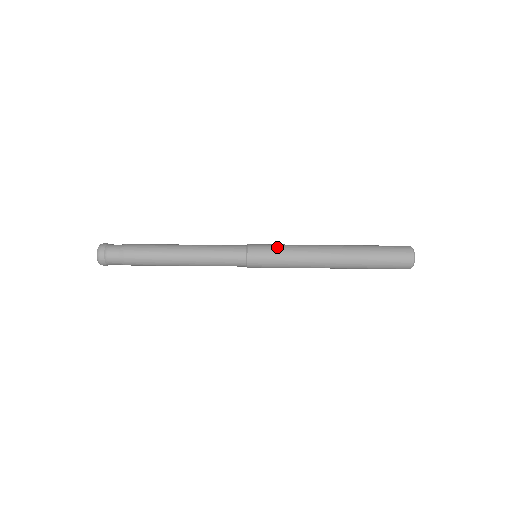
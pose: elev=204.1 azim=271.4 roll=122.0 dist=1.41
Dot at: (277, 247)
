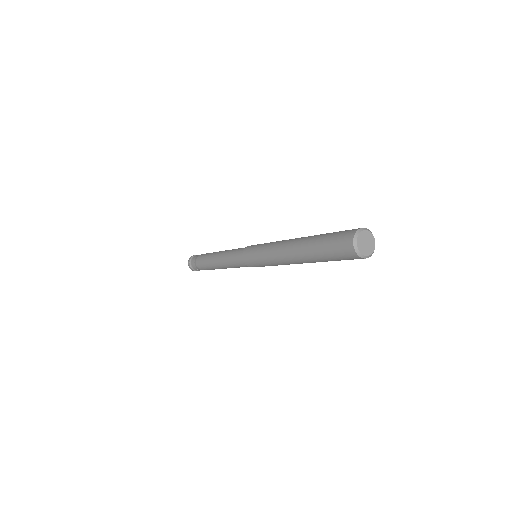
Dot at: (259, 246)
